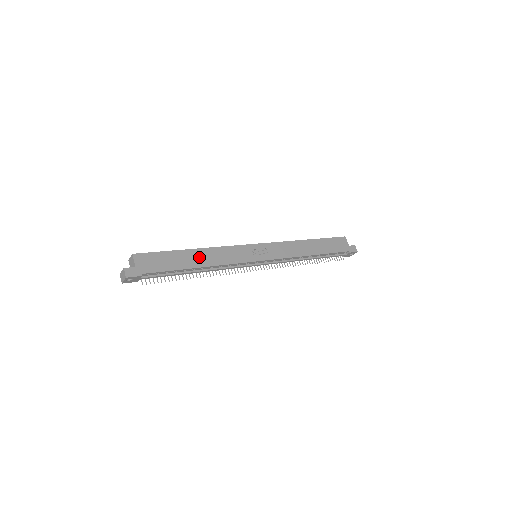
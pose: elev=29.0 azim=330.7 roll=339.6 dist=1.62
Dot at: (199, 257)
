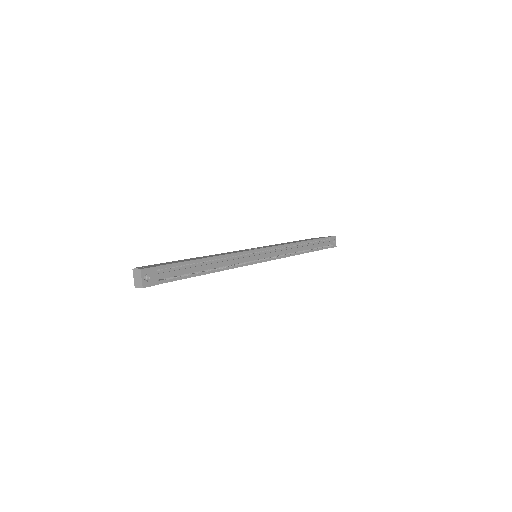
Dot at: (202, 257)
